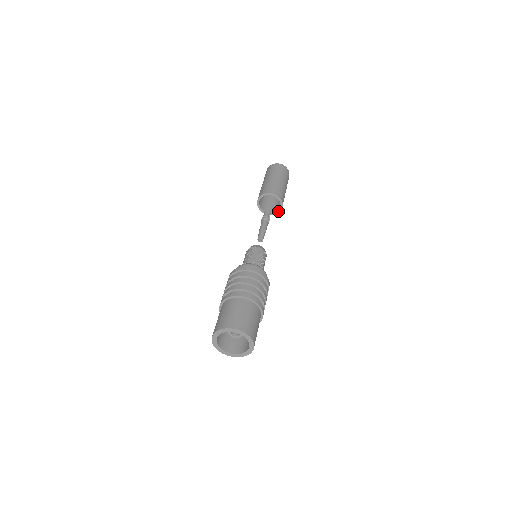
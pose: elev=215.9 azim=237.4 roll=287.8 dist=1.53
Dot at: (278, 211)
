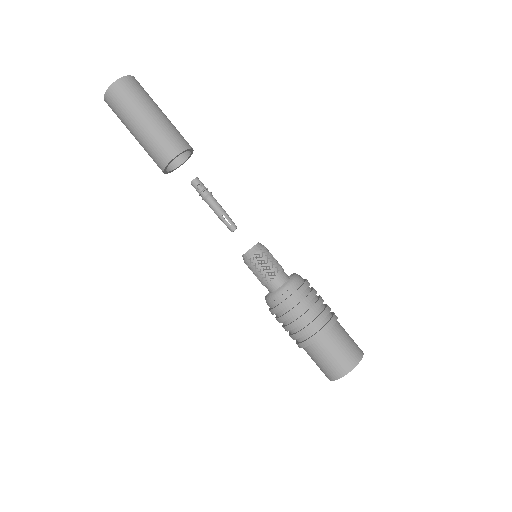
Dot at: (189, 150)
